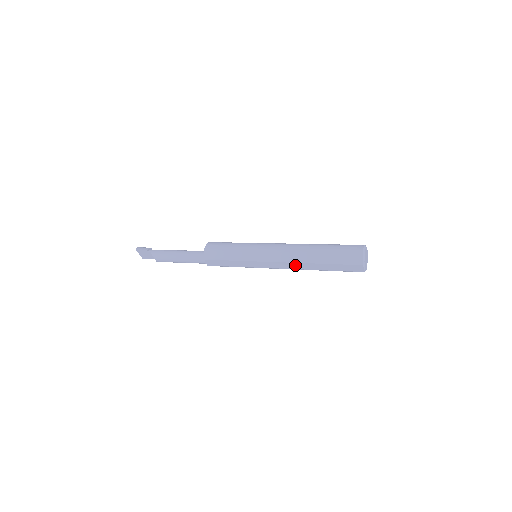
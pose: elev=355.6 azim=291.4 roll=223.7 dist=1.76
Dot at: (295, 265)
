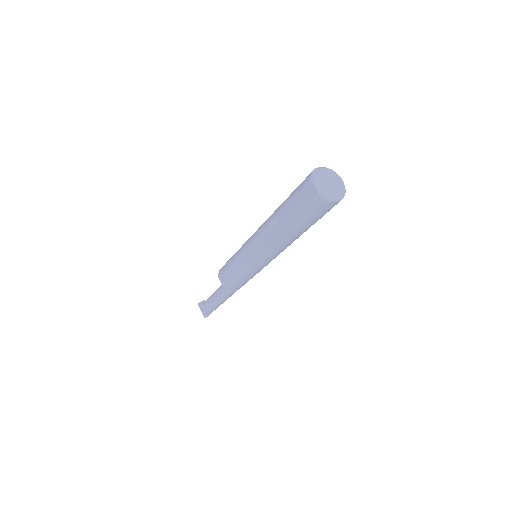
Dot at: (267, 233)
